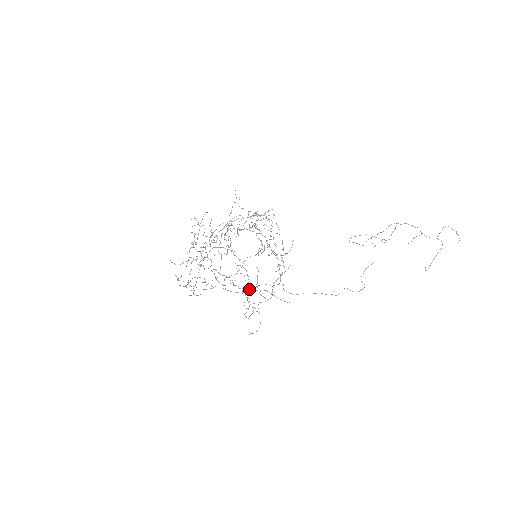
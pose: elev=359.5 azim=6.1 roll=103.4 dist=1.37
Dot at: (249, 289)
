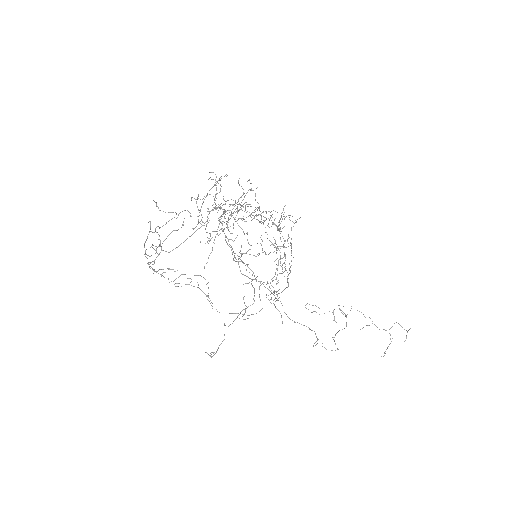
Dot at: occluded
